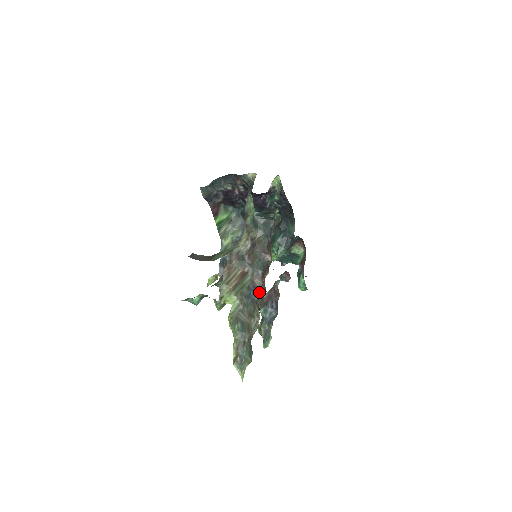
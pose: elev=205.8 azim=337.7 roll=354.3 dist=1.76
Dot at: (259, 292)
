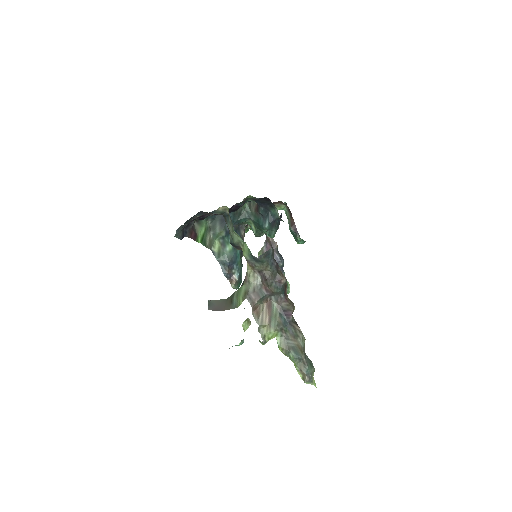
Dot at: (290, 312)
